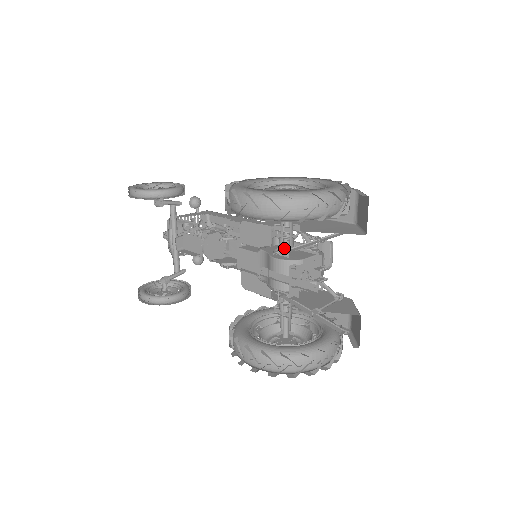
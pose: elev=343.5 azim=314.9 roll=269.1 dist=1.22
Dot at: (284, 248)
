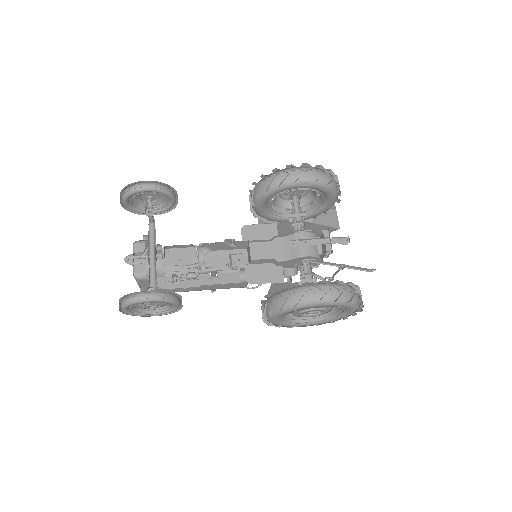
Dot at: occluded
